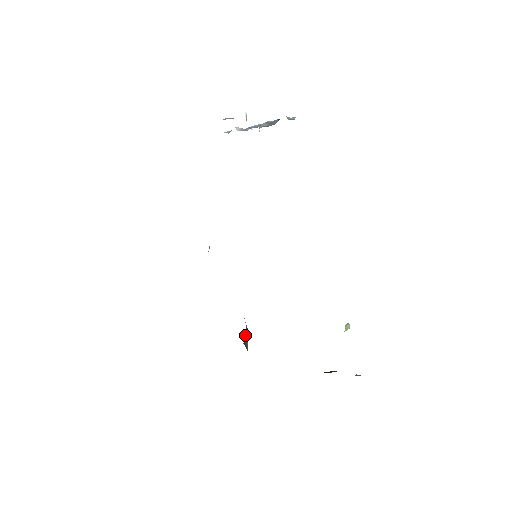
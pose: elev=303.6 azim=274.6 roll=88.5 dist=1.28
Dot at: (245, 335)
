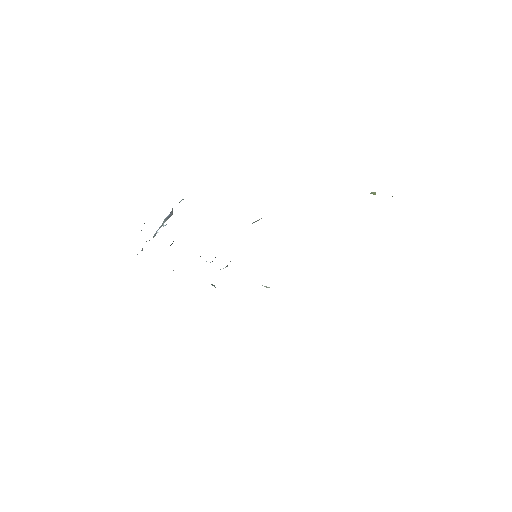
Dot at: occluded
